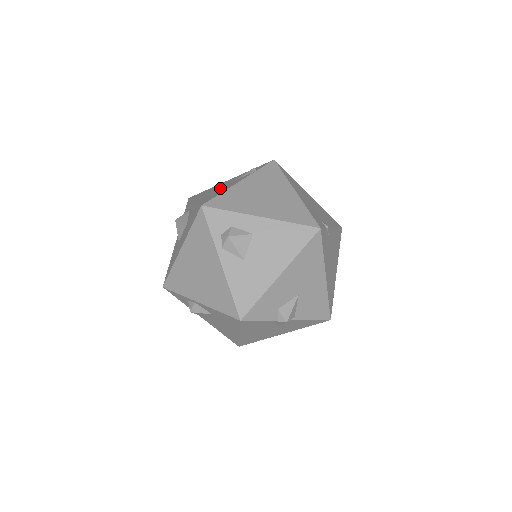
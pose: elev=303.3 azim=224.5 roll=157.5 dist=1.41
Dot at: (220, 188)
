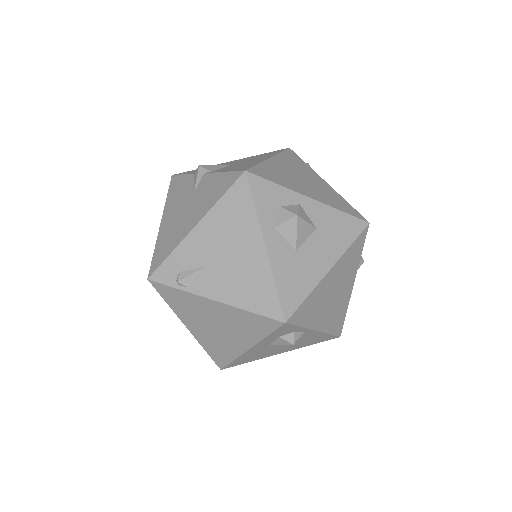
Dot at: occluded
